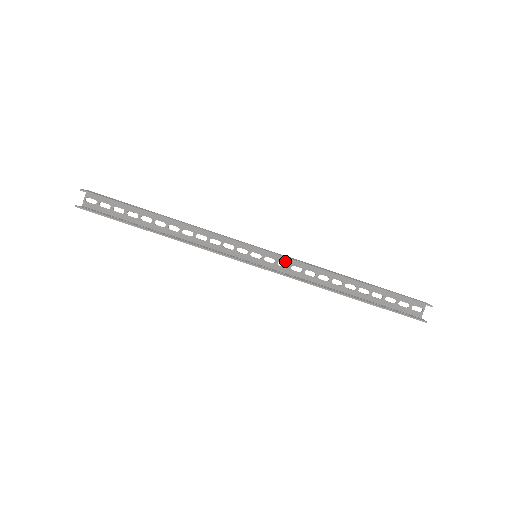
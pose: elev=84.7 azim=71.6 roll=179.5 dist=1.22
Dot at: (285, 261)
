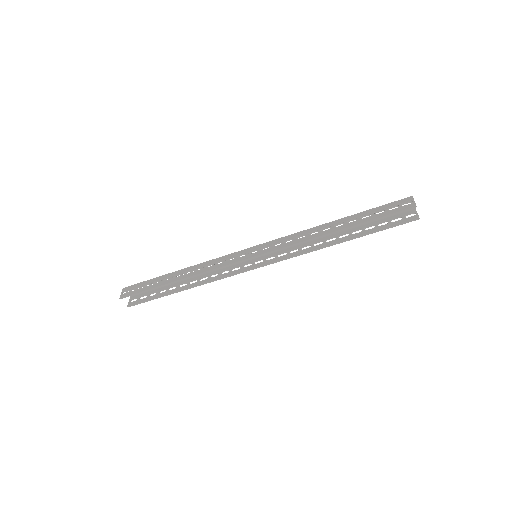
Dot at: (279, 243)
